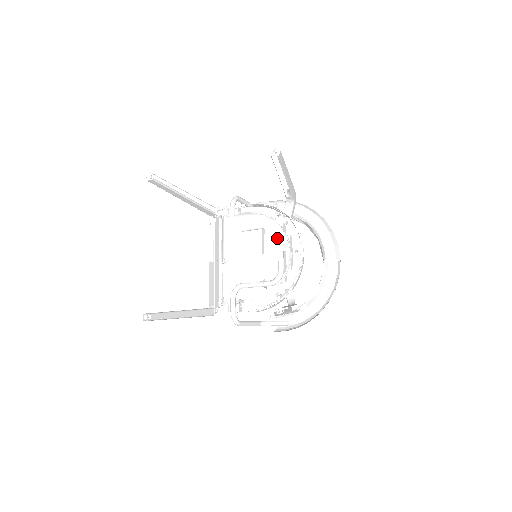
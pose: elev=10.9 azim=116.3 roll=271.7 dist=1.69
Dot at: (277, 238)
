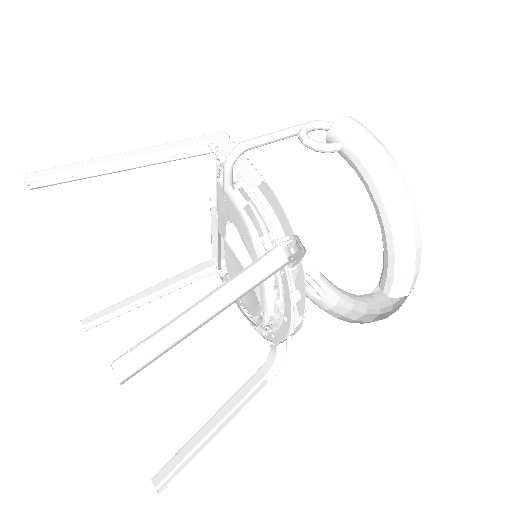
Dot at: (260, 290)
